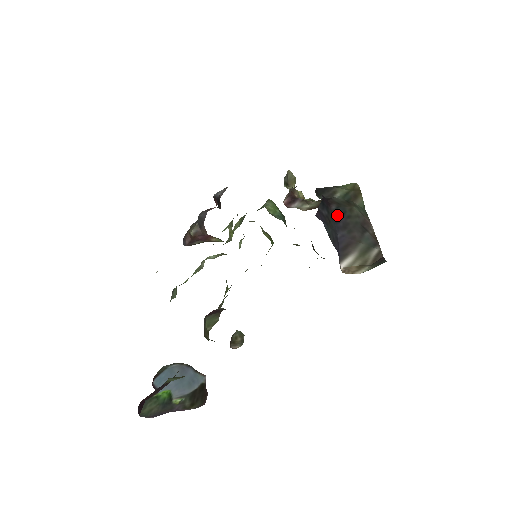
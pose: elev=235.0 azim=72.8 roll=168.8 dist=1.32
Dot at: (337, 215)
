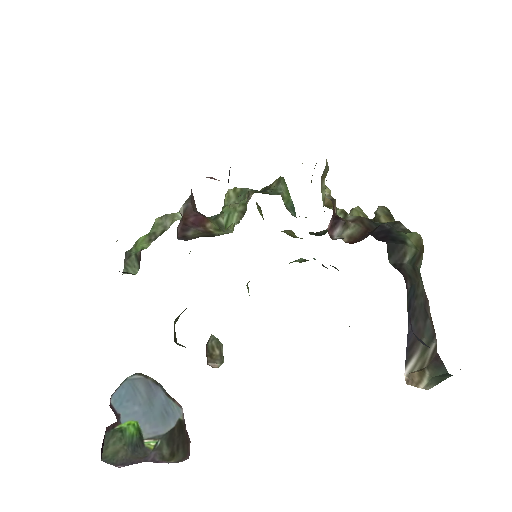
Dot at: (410, 299)
